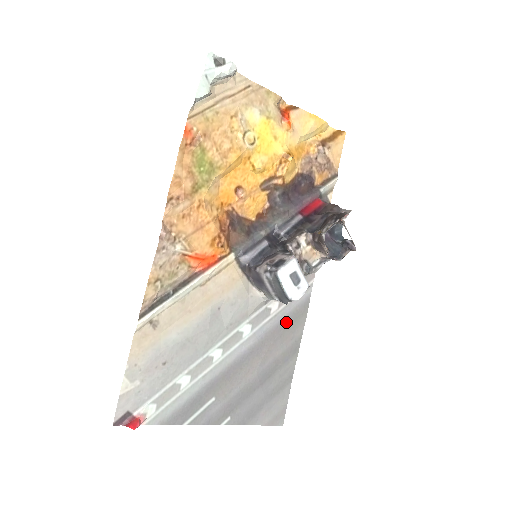
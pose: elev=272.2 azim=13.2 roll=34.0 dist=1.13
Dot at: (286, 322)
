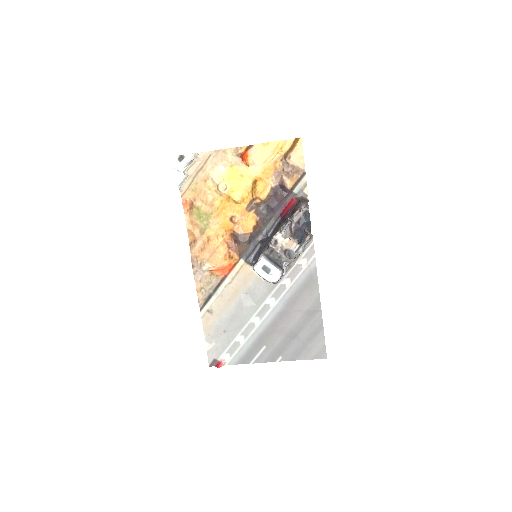
Dot at: (301, 290)
